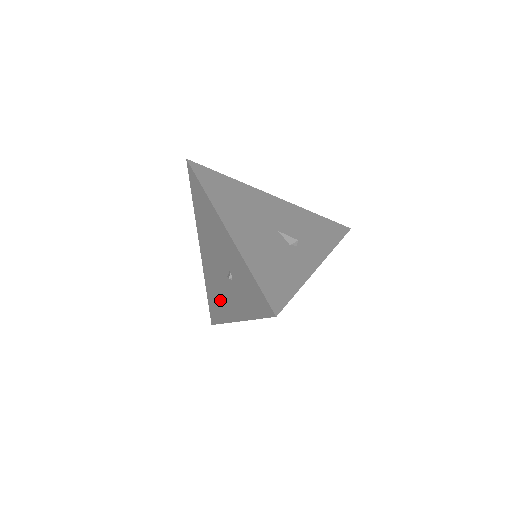
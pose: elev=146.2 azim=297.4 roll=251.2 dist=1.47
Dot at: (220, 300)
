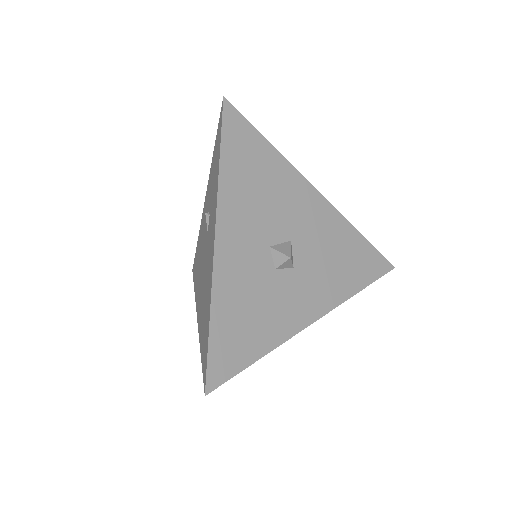
Dot at: (206, 291)
